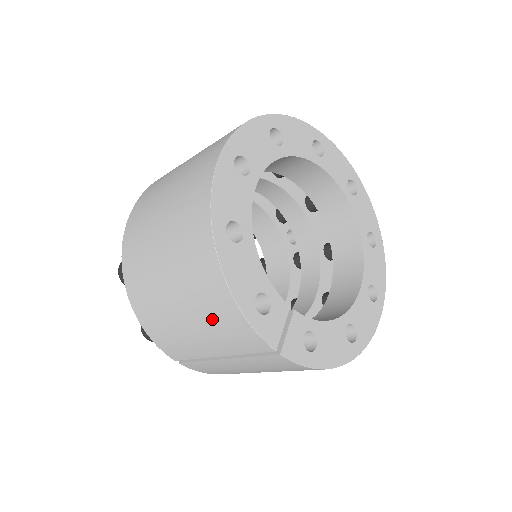
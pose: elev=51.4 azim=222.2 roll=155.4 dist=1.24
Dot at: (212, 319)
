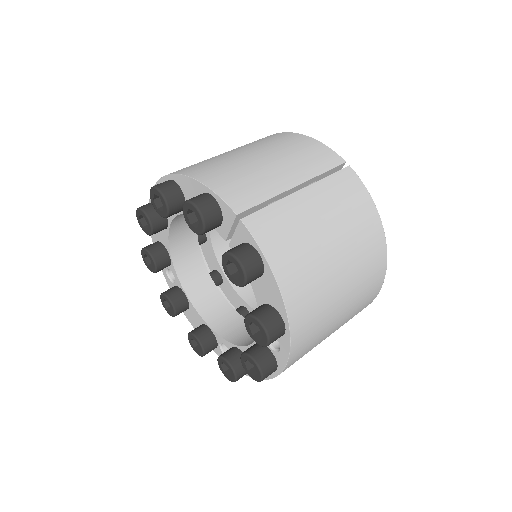
Dot at: (291, 150)
